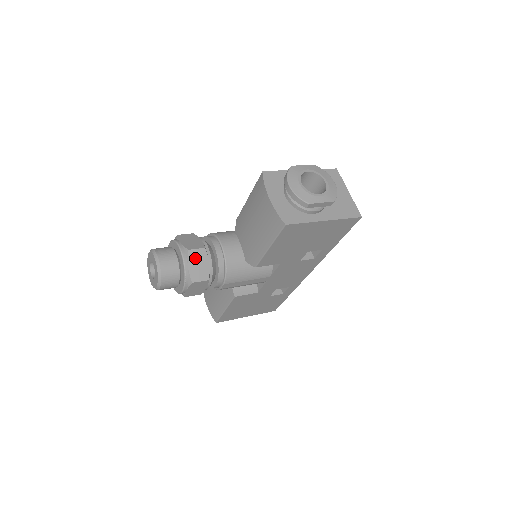
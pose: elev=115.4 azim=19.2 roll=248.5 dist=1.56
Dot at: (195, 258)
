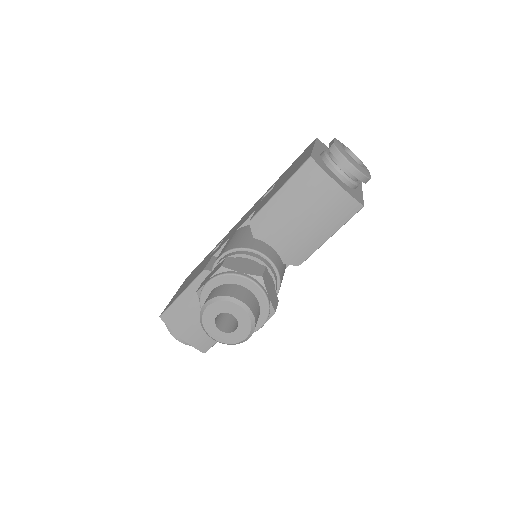
Dot at: (267, 283)
